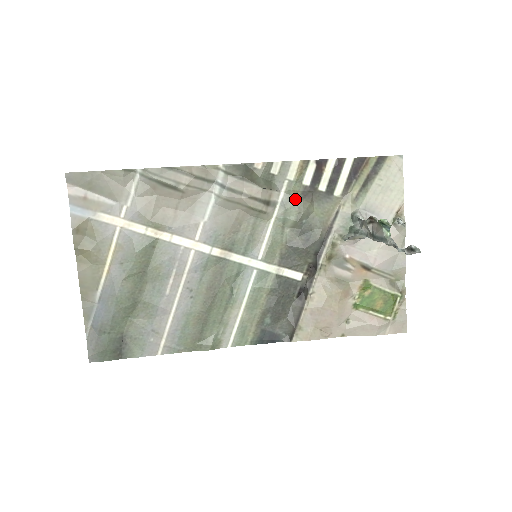
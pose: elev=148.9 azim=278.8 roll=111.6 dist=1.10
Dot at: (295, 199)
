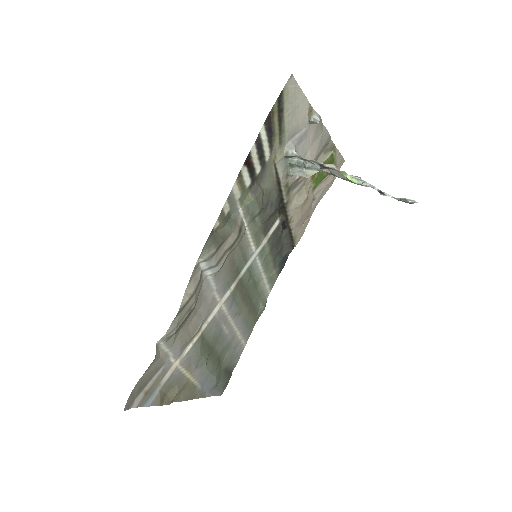
Dot at: (252, 203)
